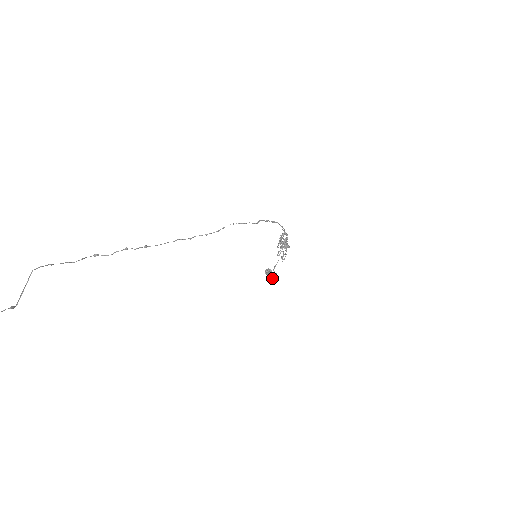
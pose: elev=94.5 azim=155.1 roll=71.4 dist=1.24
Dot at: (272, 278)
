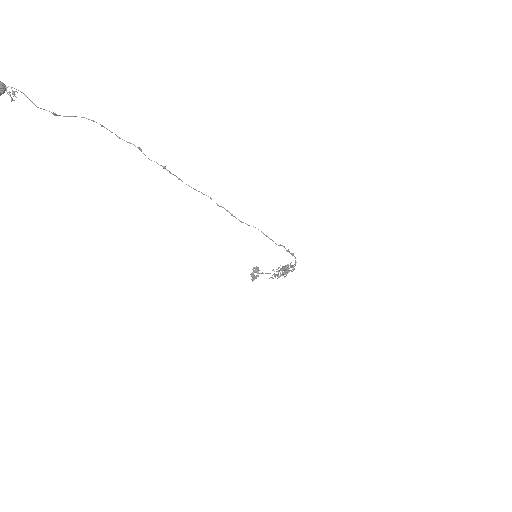
Dot at: (252, 276)
